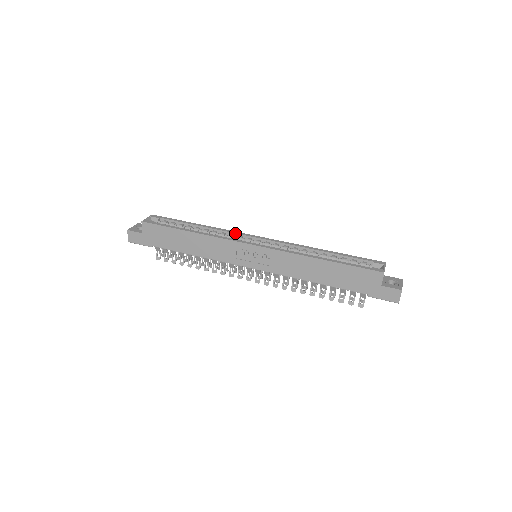
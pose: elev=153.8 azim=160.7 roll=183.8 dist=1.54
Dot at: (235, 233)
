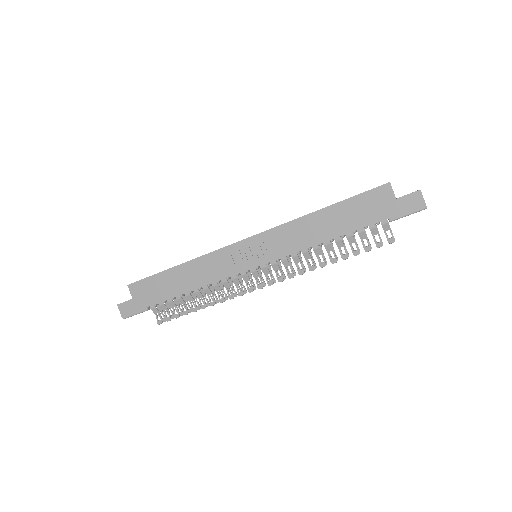
Dot at: occluded
